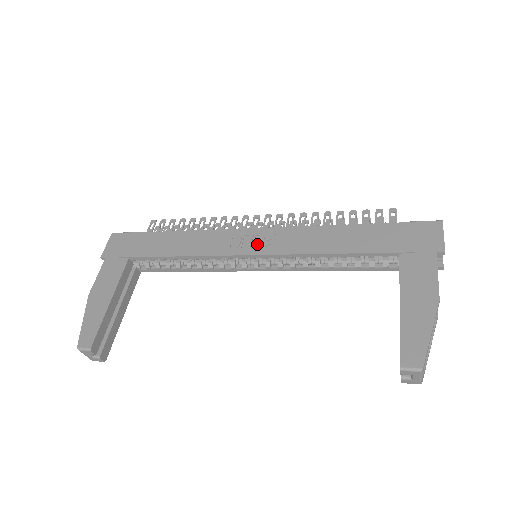
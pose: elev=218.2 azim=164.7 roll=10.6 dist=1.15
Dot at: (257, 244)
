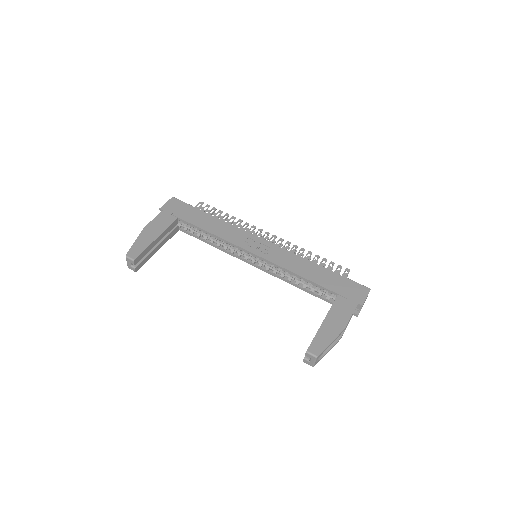
Dot at: (261, 249)
